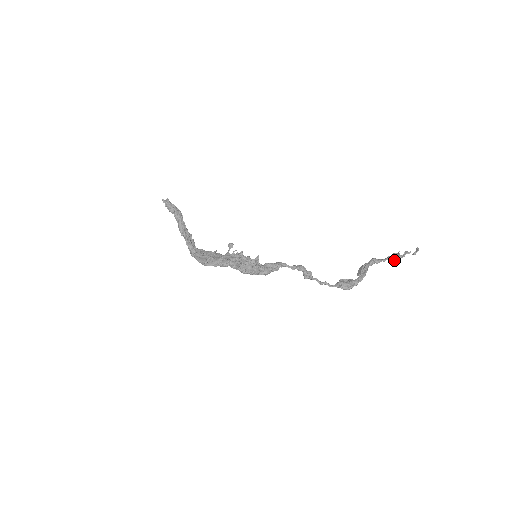
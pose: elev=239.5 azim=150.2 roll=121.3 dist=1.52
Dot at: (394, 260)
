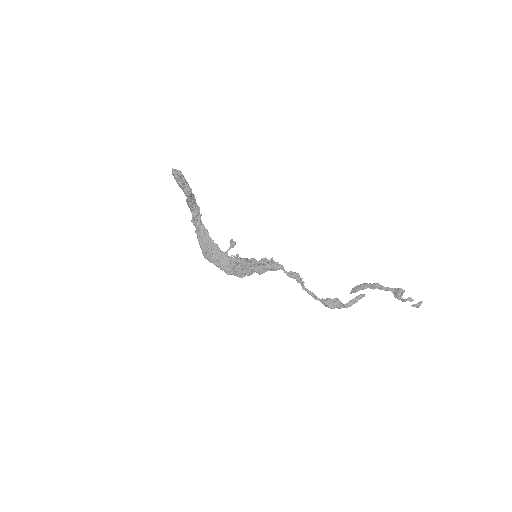
Dot at: (394, 296)
